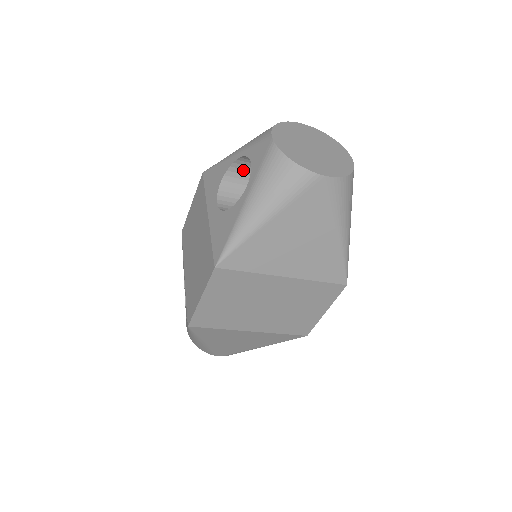
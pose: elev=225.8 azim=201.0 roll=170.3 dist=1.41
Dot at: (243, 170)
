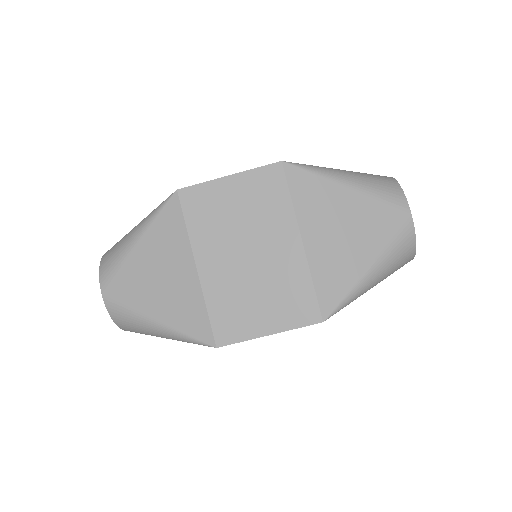
Dot at: occluded
